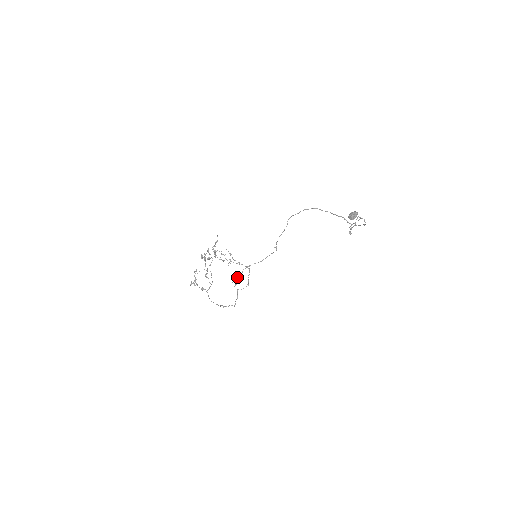
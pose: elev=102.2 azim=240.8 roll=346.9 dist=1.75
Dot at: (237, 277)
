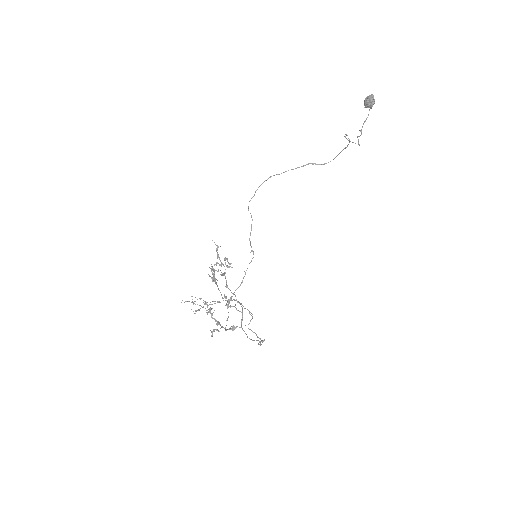
Dot at: (226, 320)
